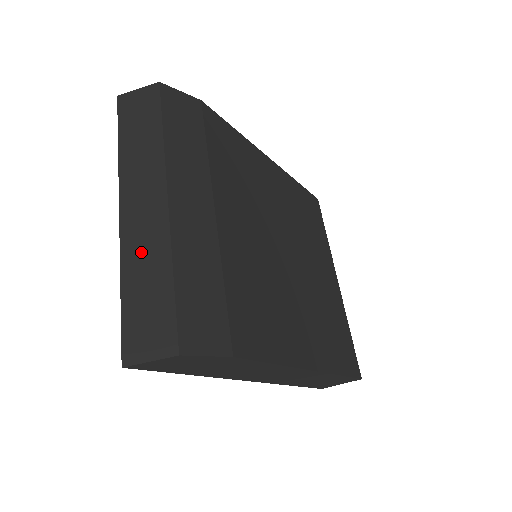
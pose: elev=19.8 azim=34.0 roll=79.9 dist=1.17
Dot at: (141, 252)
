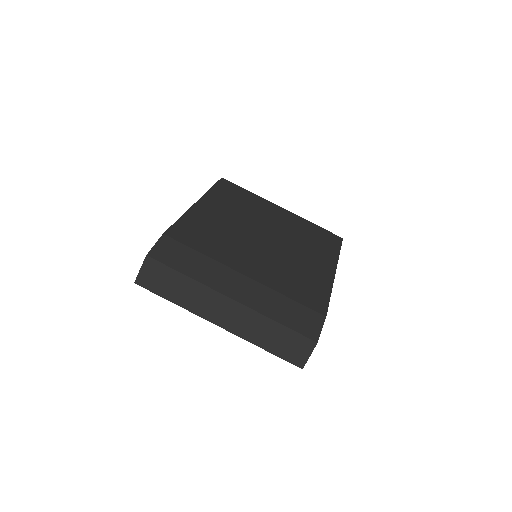
Dot at: (252, 329)
